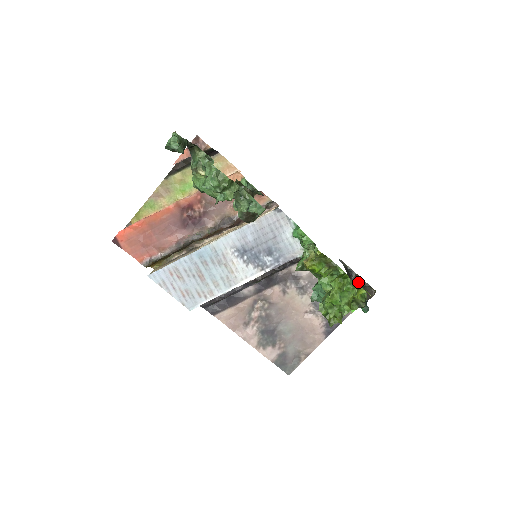
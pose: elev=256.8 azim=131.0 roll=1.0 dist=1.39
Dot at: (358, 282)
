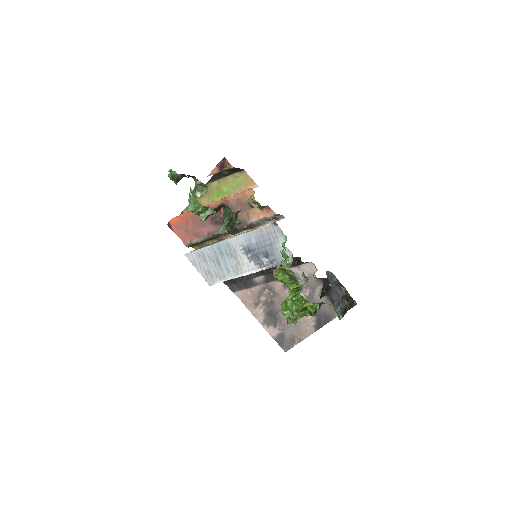
Dot at: (343, 293)
